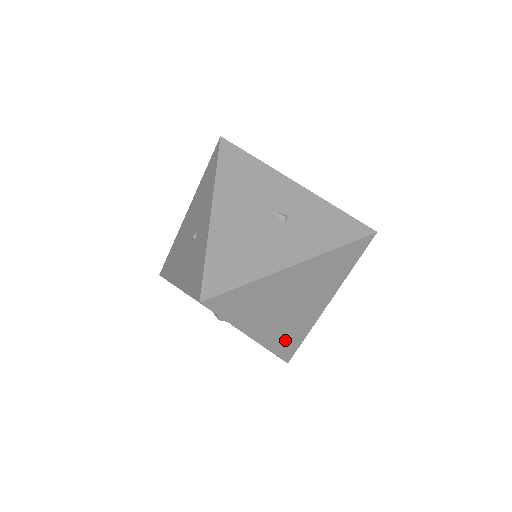
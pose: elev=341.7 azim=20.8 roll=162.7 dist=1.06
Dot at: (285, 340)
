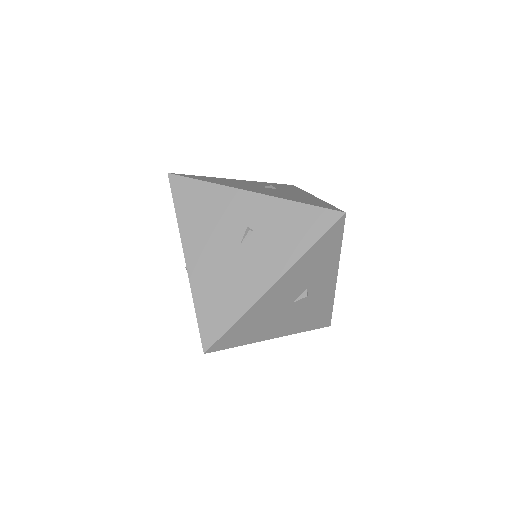
Dot at: occluded
